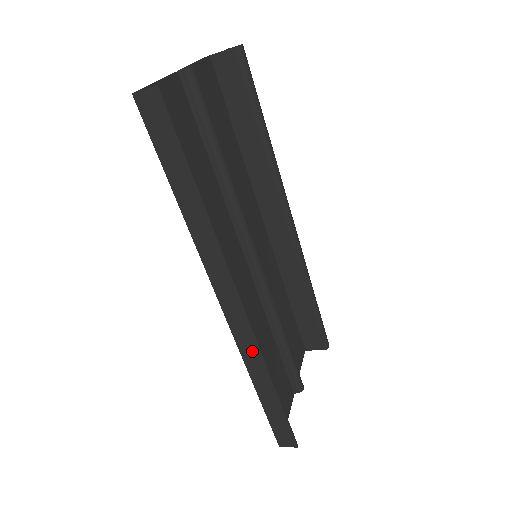
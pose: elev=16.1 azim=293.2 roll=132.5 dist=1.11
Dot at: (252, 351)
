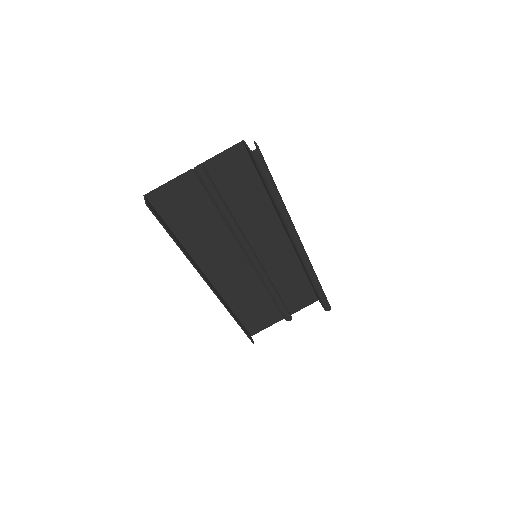
Dot at: (222, 301)
